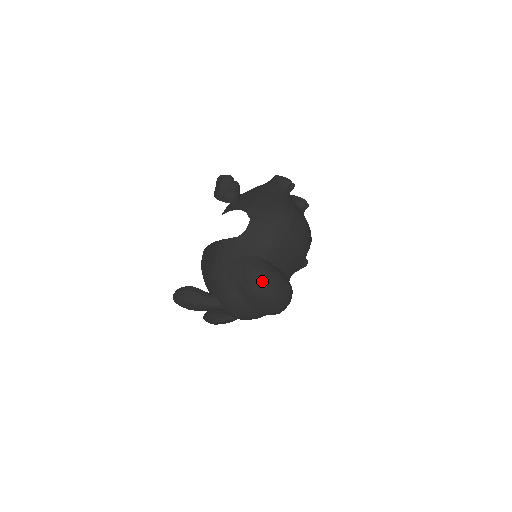
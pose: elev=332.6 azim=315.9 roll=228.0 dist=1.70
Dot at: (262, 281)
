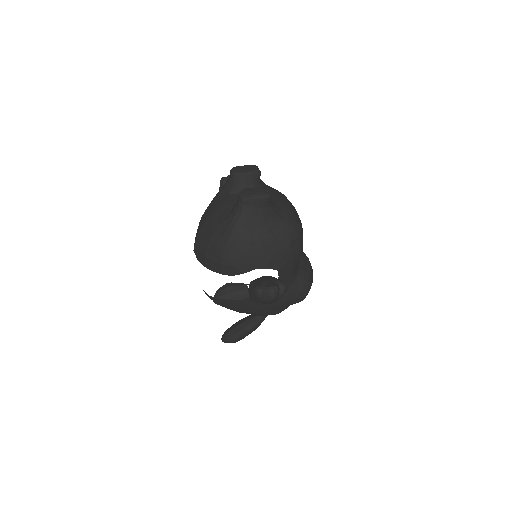
Dot at: occluded
